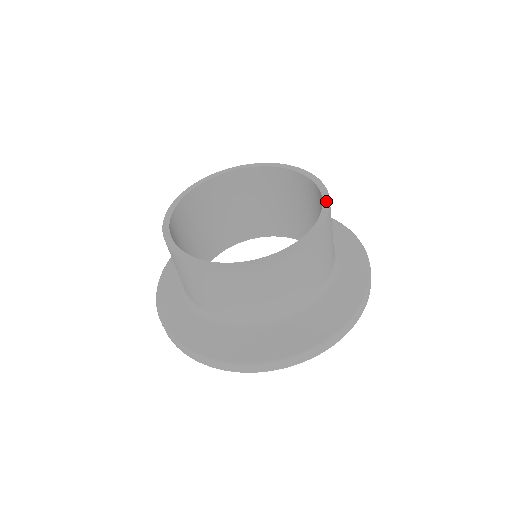
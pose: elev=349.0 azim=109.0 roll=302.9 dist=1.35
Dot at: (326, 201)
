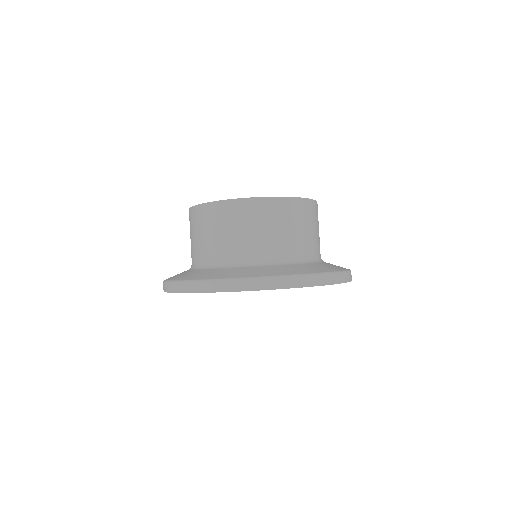
Dot at: occluded
